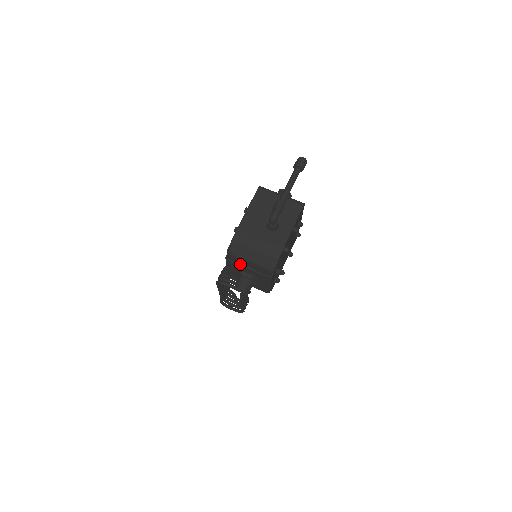
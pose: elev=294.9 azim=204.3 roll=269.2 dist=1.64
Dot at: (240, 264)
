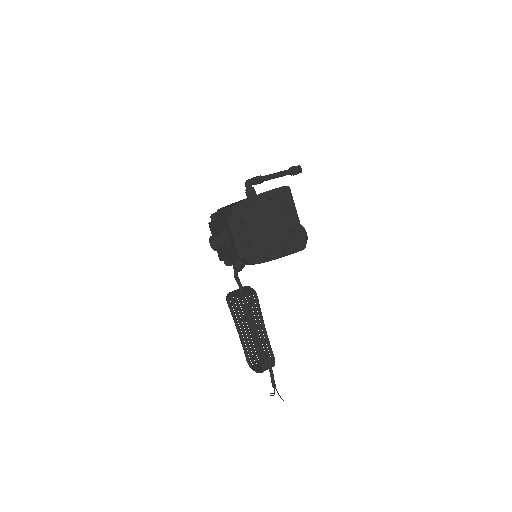
Dot at: (214, 221)
